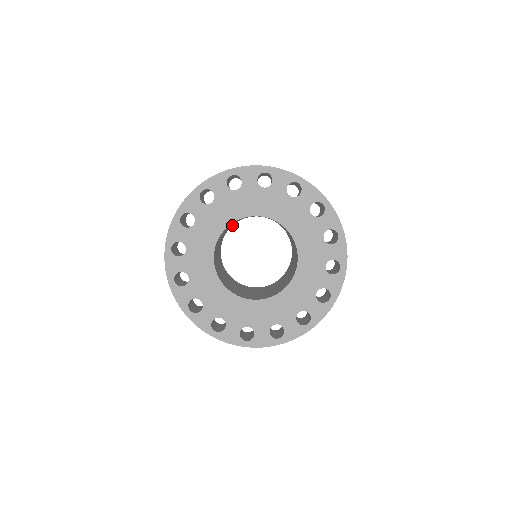
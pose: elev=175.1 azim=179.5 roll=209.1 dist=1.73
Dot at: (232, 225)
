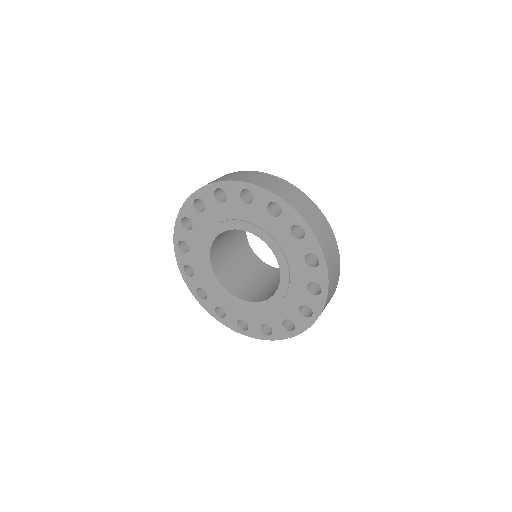
Dot at: (244, 231)
